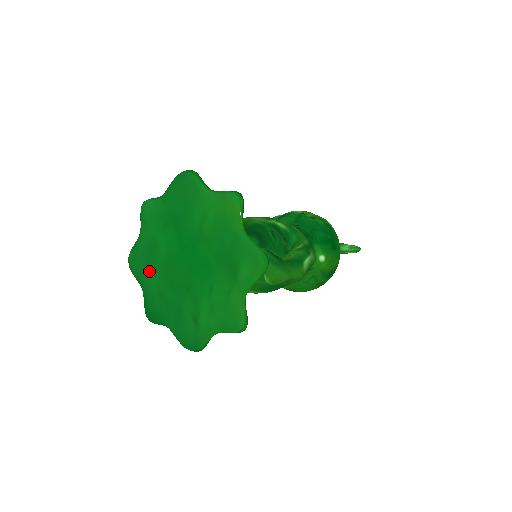
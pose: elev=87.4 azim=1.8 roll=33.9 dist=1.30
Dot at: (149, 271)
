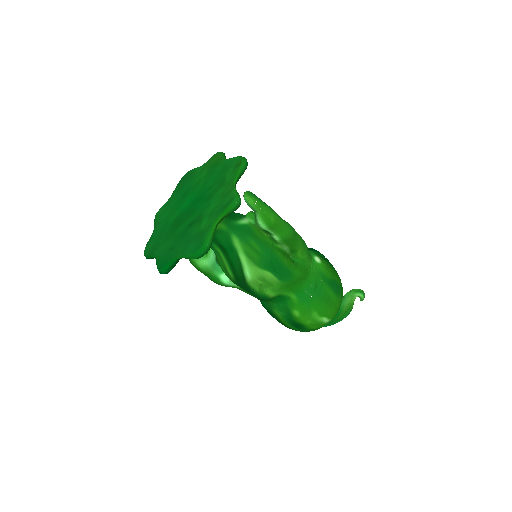
Dot at: (161, 240)
